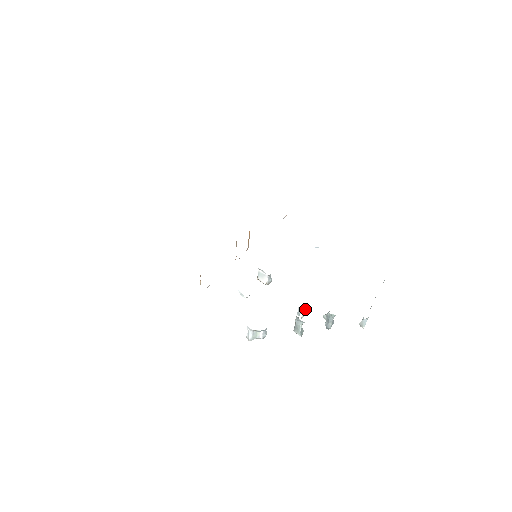
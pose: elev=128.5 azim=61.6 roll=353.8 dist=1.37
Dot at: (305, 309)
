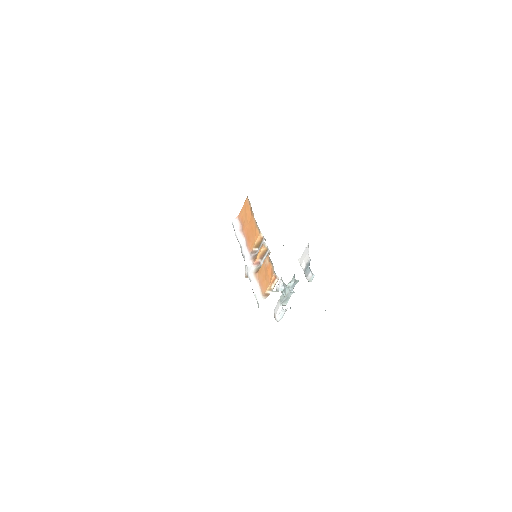
Dot at: occluded
